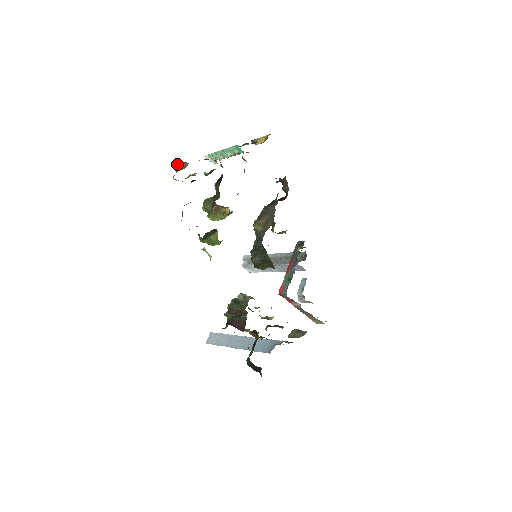
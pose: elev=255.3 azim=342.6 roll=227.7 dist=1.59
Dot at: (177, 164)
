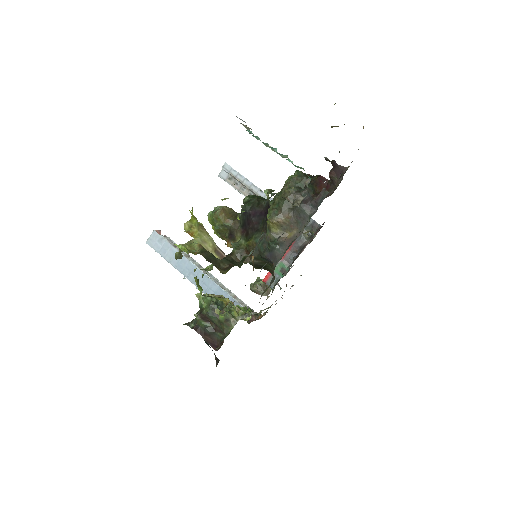
Dot at: (200, 223)
